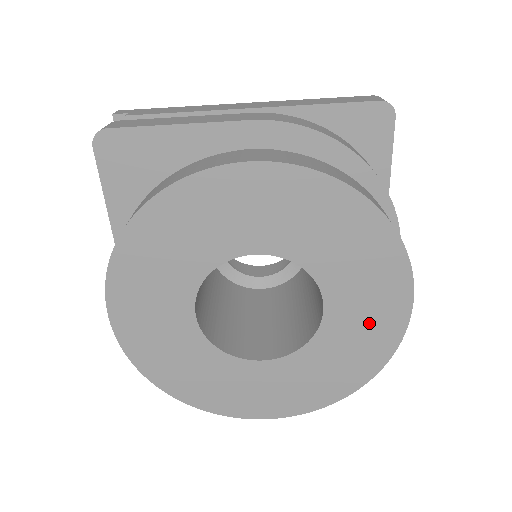
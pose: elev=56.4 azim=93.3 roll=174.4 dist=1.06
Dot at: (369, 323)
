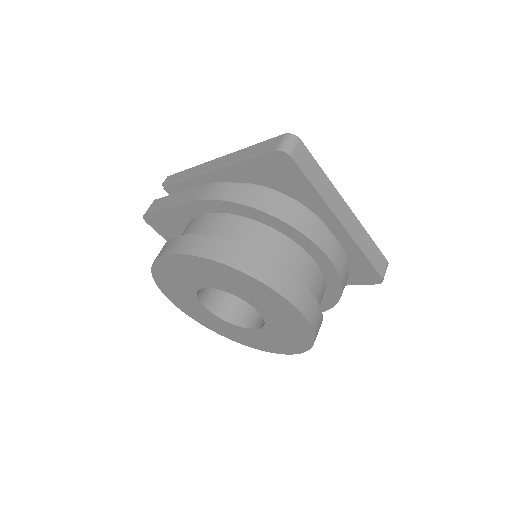
Dot at: (285, 317)
